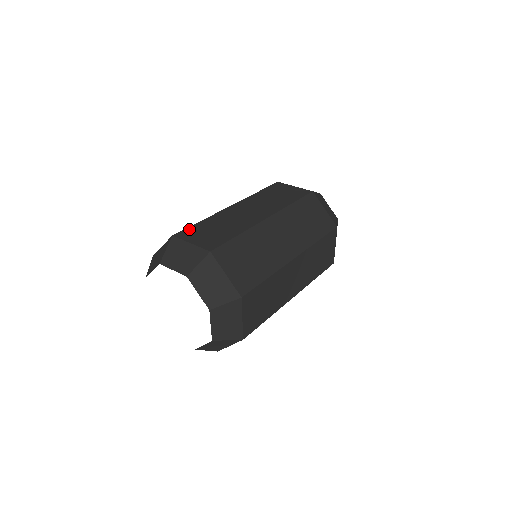
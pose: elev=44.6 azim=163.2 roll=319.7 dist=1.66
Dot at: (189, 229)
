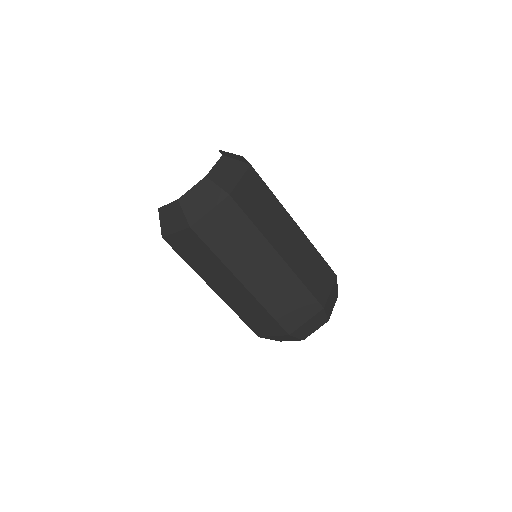
Dot at: occluded
